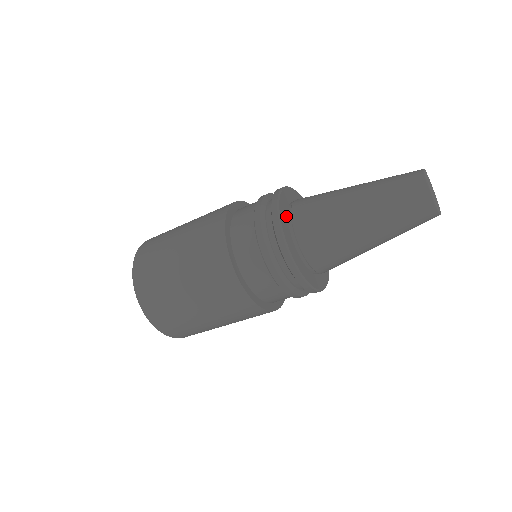
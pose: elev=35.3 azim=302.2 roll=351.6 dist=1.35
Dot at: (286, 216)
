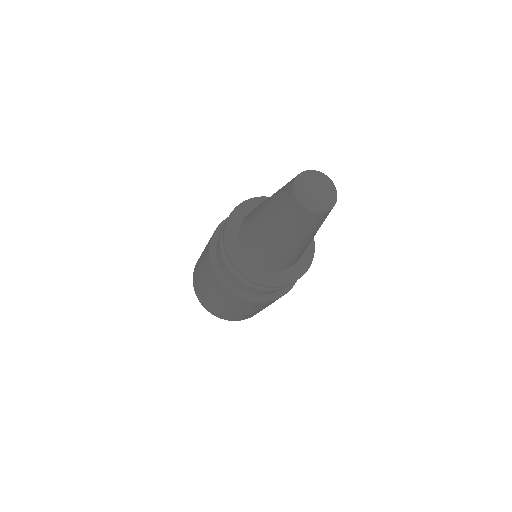
Dot at: (237, 233)
